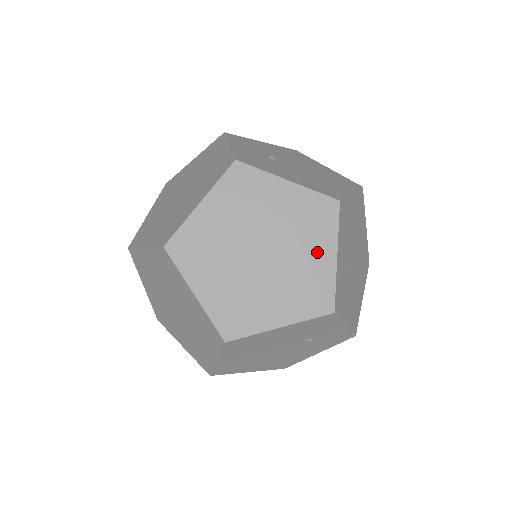
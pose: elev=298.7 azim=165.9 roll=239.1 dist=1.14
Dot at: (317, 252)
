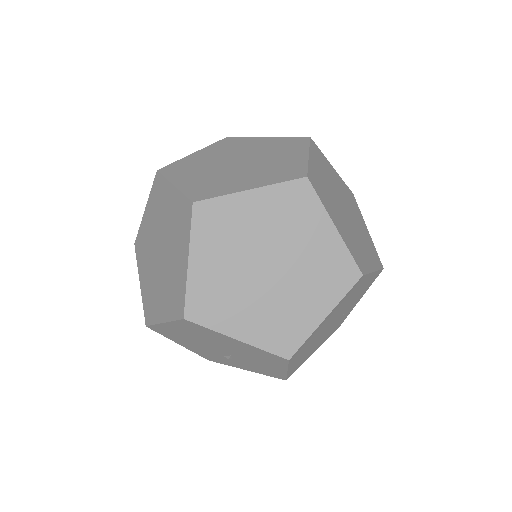
Dot at: (361, 222)
